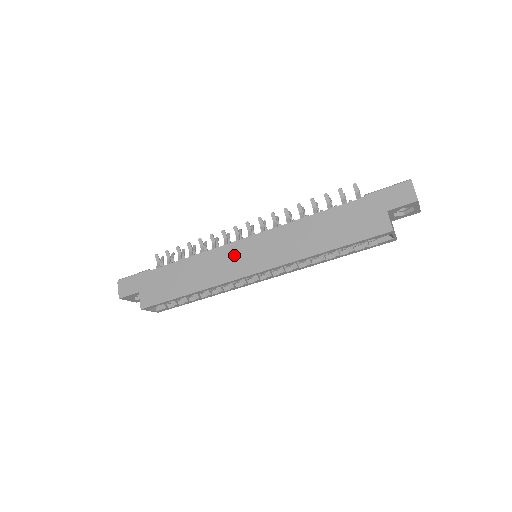
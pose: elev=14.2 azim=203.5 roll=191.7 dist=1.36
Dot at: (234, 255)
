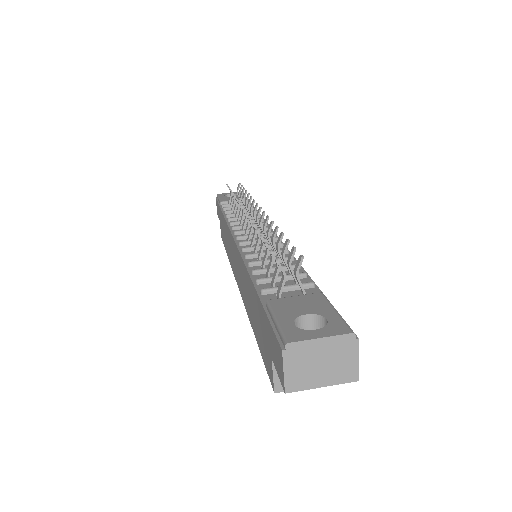
Dot at: (232, 249)
